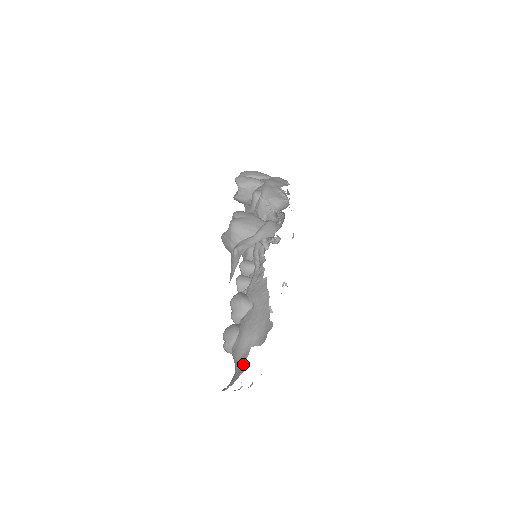
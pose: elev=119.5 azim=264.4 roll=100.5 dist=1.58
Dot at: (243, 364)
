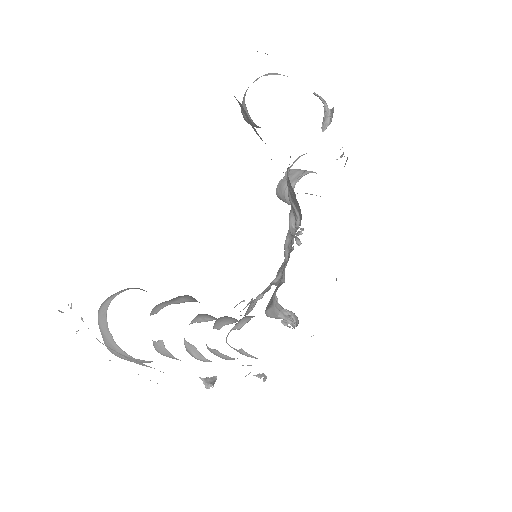
Dot at: occluded
